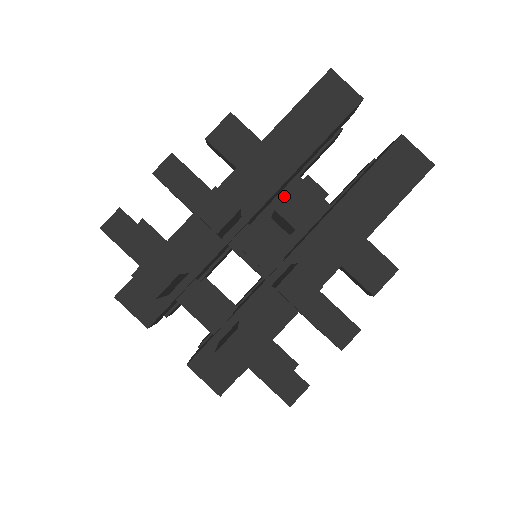
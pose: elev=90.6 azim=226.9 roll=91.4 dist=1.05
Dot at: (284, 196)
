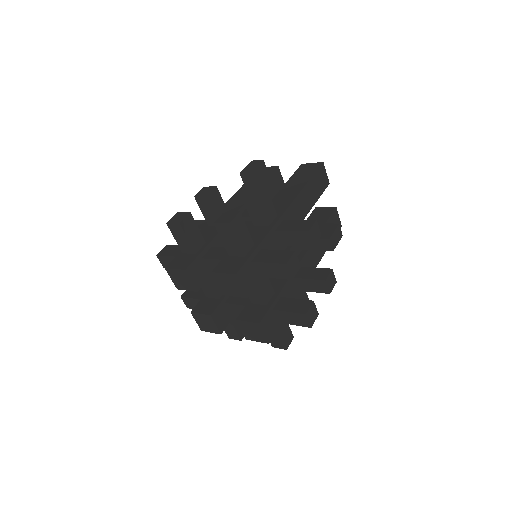
Dot at: occluded
